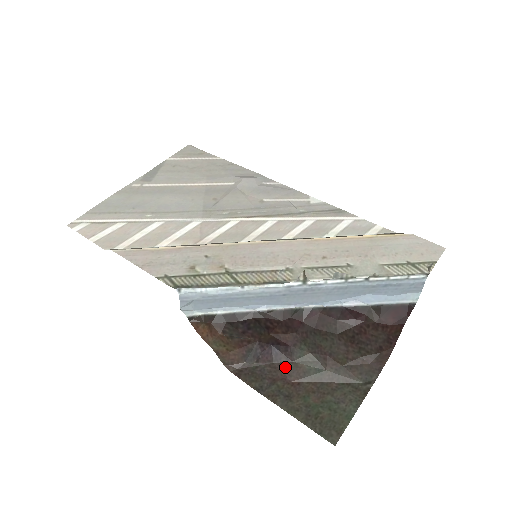
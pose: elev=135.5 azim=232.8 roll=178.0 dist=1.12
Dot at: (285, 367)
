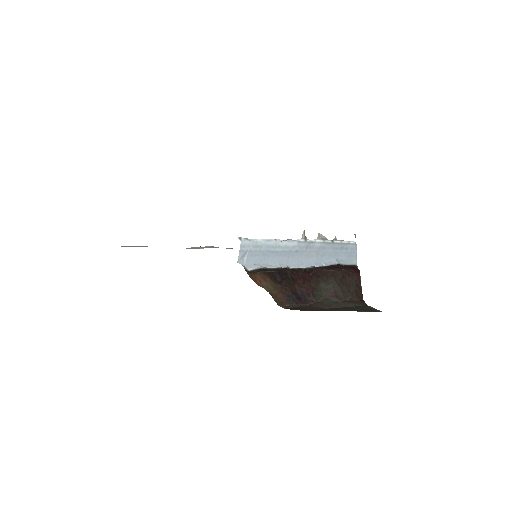
Dot at: (315, 305)
